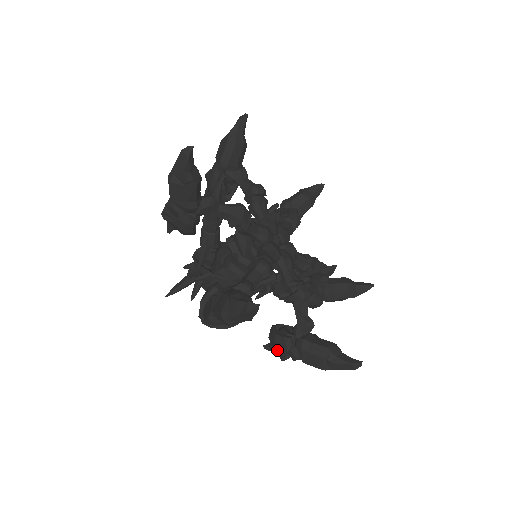
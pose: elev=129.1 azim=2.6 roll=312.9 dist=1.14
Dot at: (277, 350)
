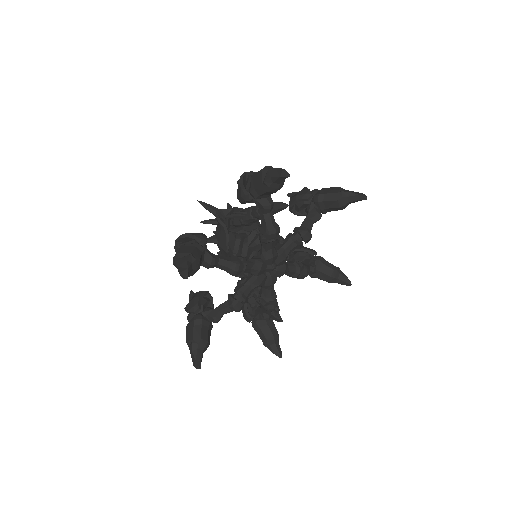
Dot at: (189, 302)
